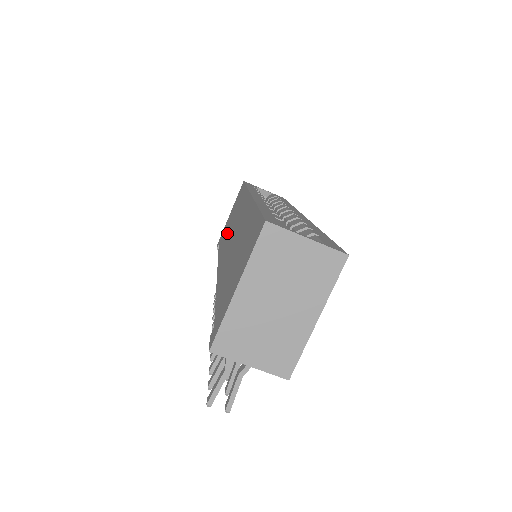
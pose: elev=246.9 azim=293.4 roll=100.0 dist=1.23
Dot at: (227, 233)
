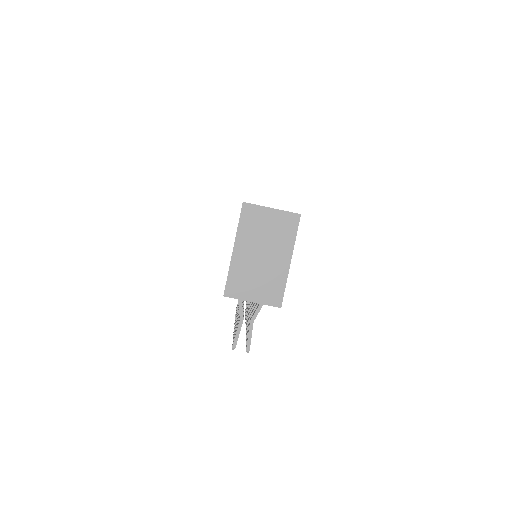
Dot at: occluded
